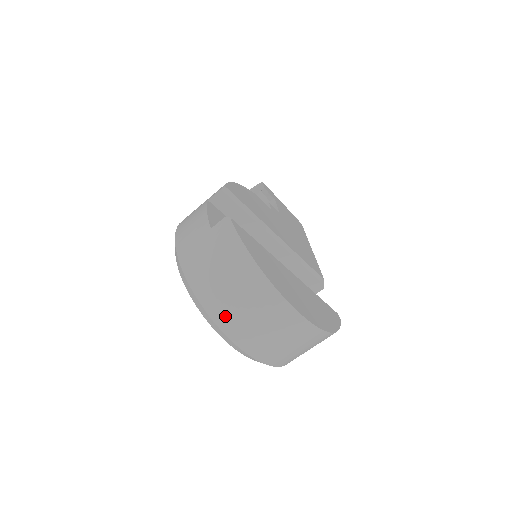
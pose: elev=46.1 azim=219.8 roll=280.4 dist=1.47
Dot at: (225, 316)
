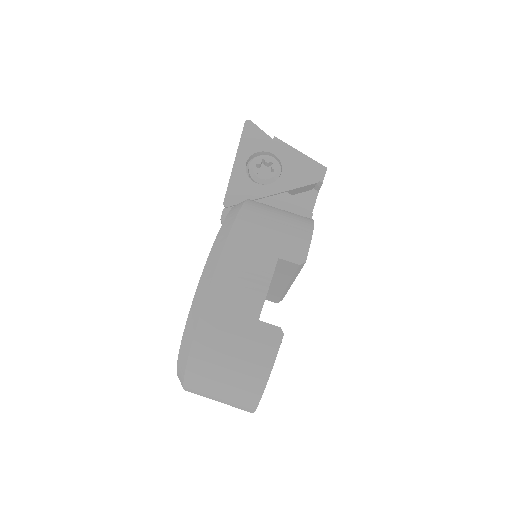
Dot at: (198, 382)
